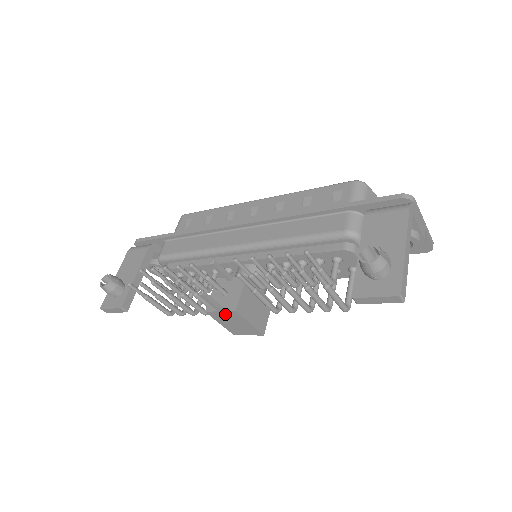
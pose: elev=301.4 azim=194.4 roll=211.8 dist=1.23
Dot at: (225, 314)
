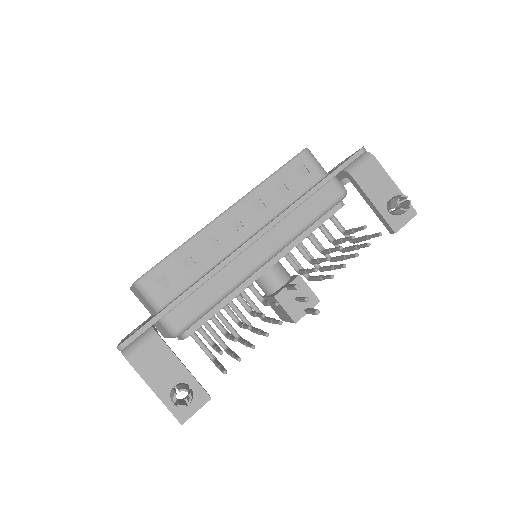
Dot at: occluded
